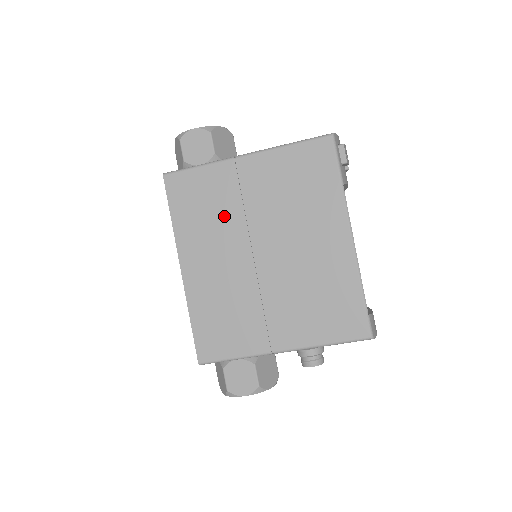
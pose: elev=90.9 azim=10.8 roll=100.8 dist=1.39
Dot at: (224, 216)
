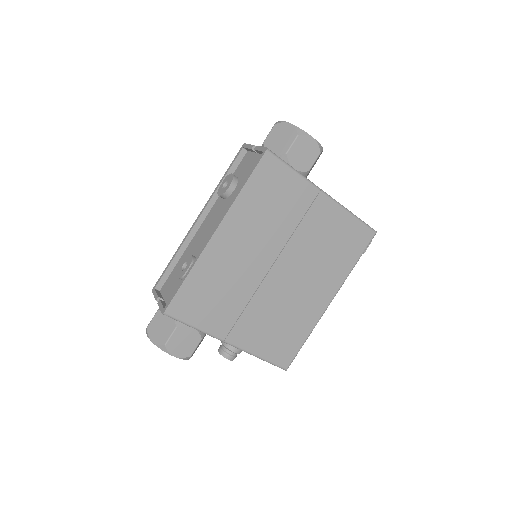
Dot at: (278, 222)
